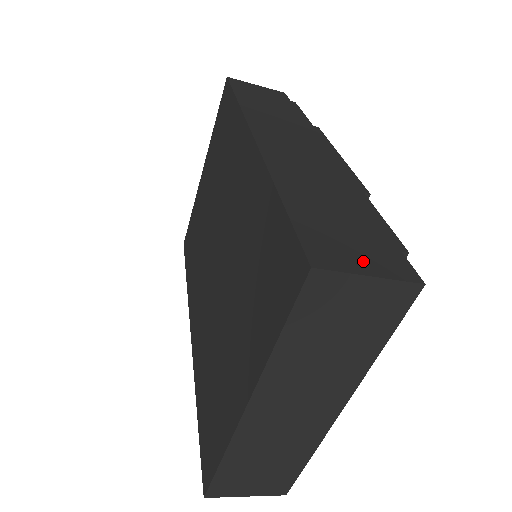
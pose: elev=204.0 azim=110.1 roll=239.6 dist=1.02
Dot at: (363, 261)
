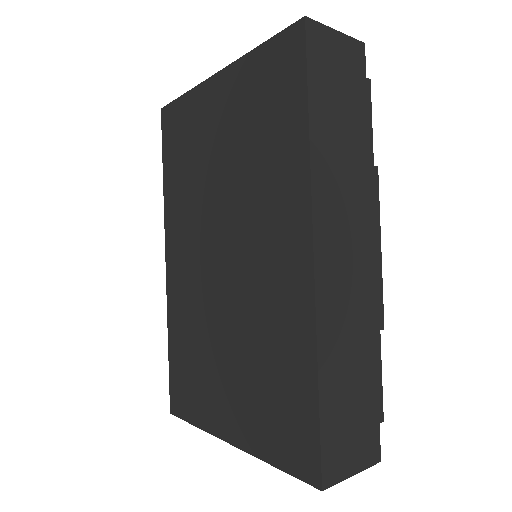
Dot at: (354, 458)
